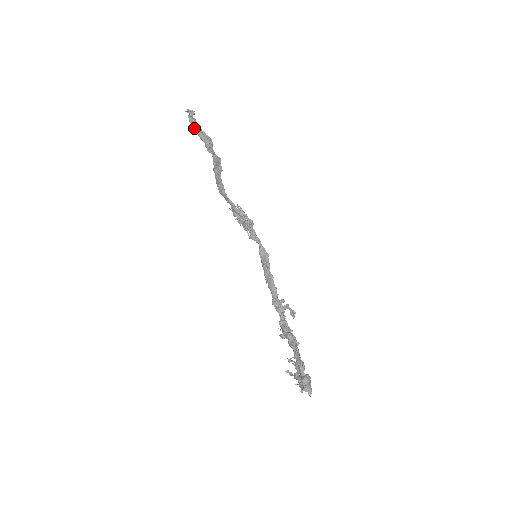
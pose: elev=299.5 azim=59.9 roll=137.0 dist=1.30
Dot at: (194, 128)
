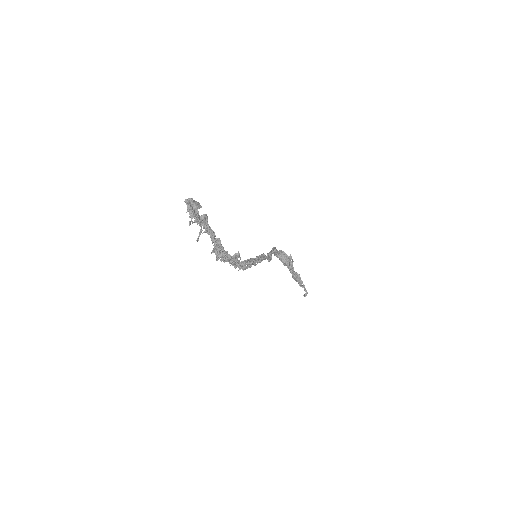
Dot at: occluded
